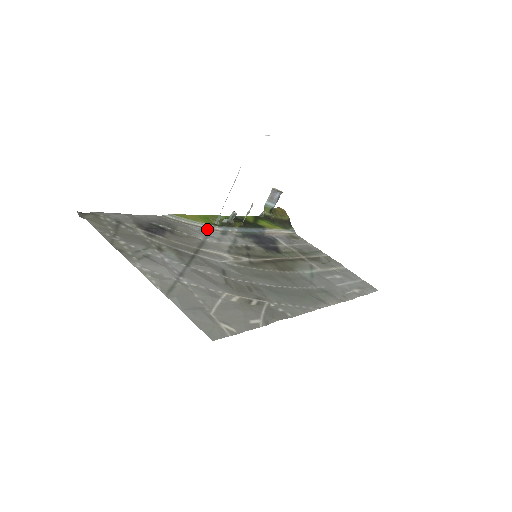
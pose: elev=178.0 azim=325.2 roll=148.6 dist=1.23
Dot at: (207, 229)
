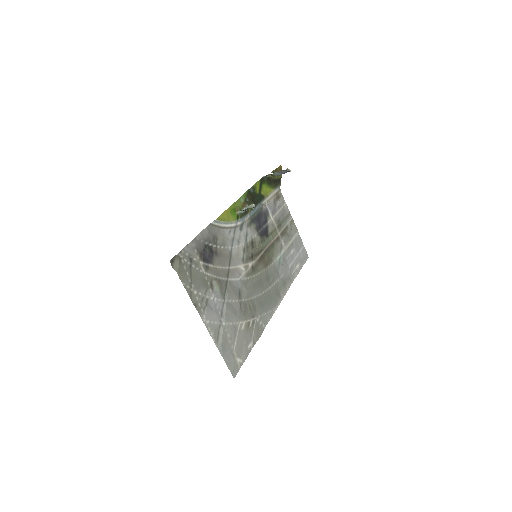
Dot at: (233, 228)
